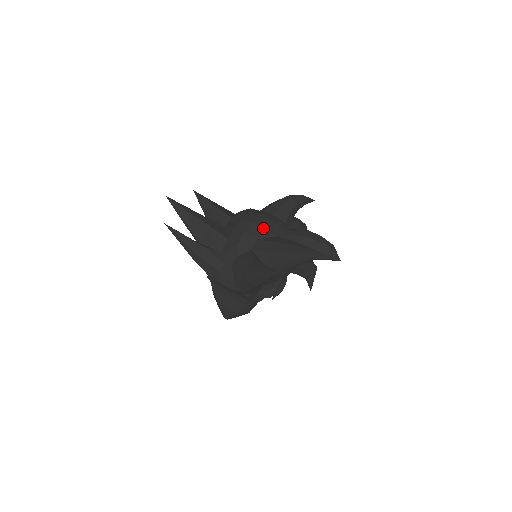
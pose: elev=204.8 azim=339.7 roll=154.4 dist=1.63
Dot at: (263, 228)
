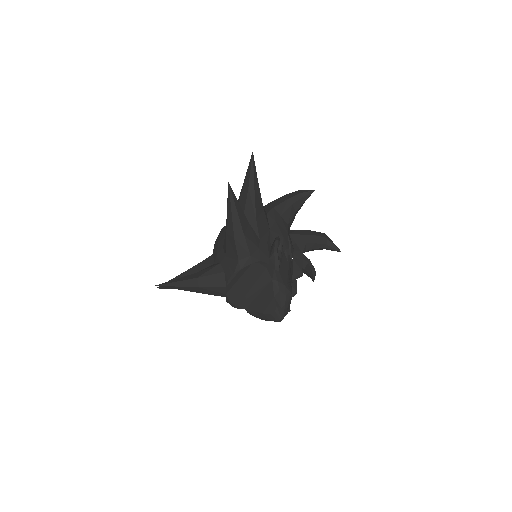
Dot at: occluded
